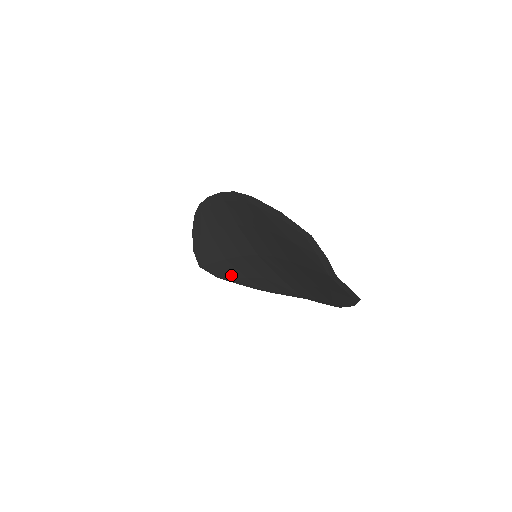
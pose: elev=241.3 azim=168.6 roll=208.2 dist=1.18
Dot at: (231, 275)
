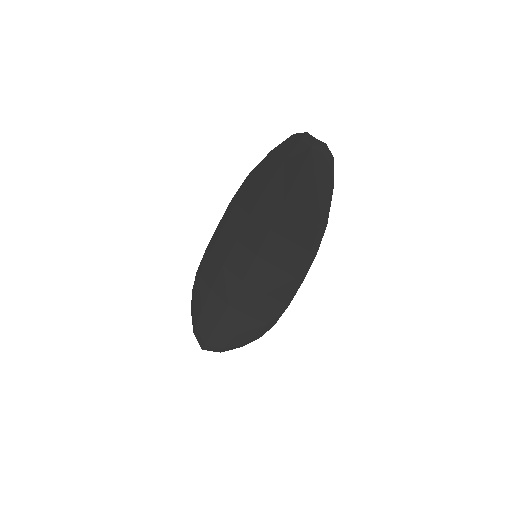
Dot at: (235, 330)
